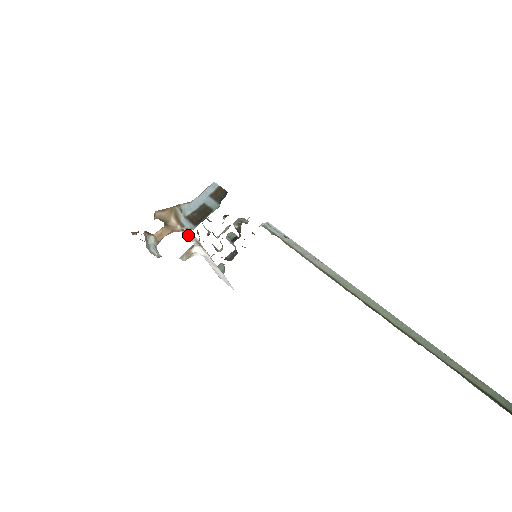
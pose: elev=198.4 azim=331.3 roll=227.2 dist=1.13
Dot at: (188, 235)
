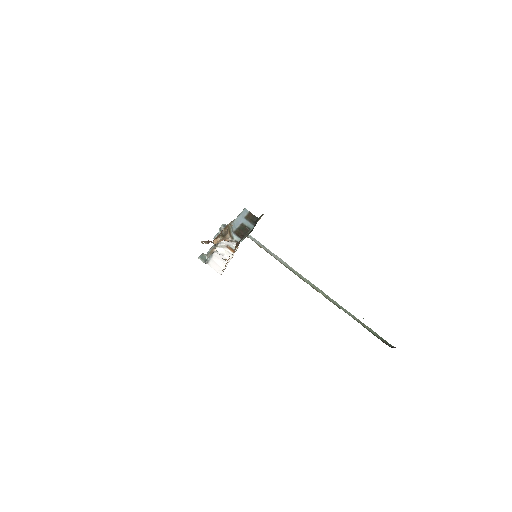
Dot at: (223, 241)
